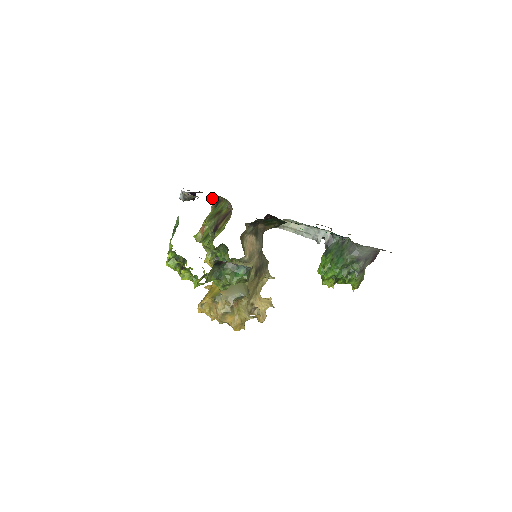
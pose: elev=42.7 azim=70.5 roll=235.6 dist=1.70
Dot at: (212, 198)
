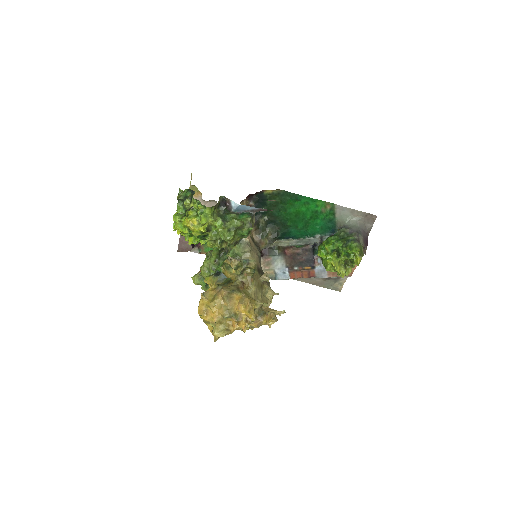
Dot at: occluded
